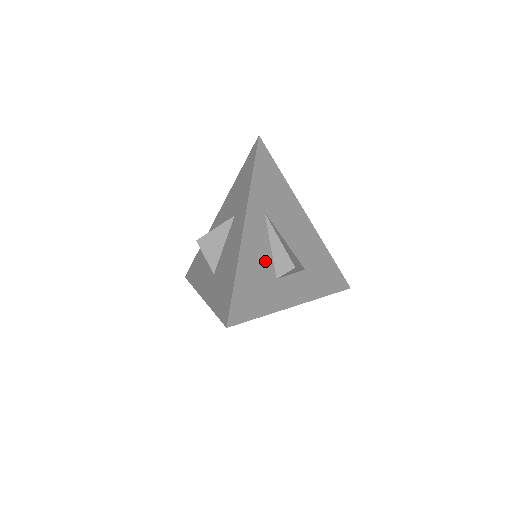
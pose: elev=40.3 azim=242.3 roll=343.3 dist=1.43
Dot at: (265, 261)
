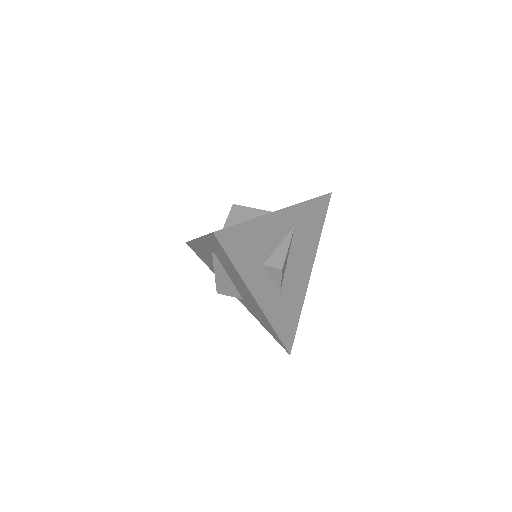
Dot at: (268, 245)
